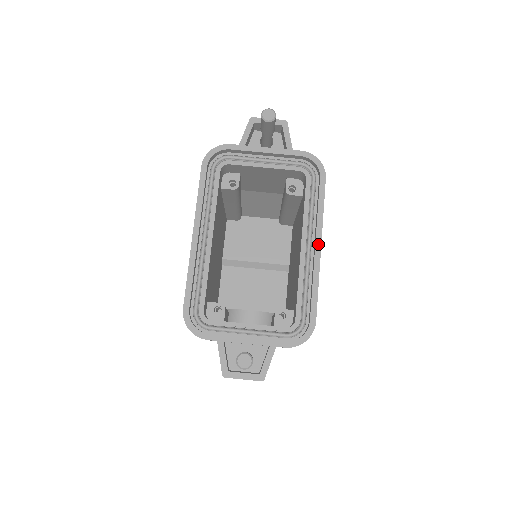
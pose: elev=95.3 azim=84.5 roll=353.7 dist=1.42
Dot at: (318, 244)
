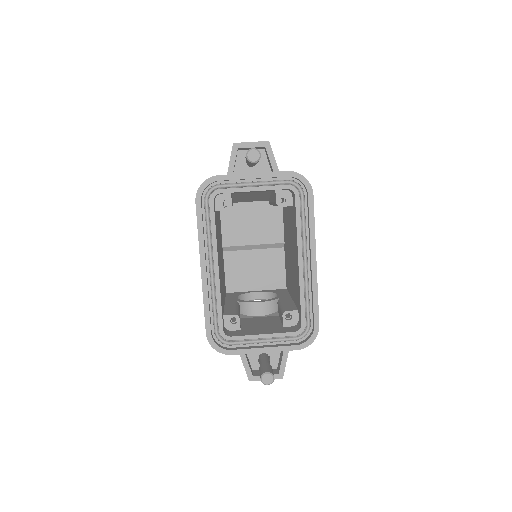
Dot at: (313, 259)
